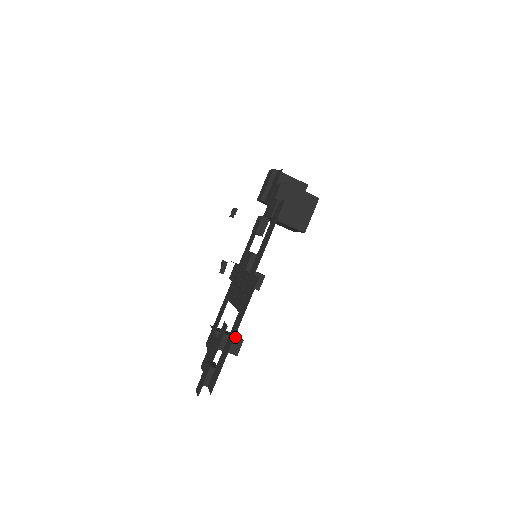
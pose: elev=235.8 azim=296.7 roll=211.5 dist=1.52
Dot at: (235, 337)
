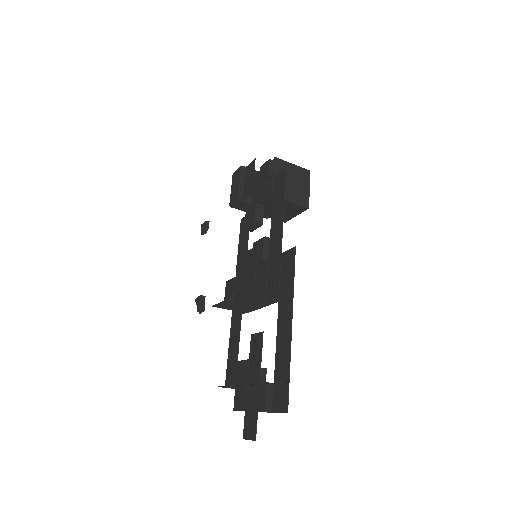
Dot at: occluded
